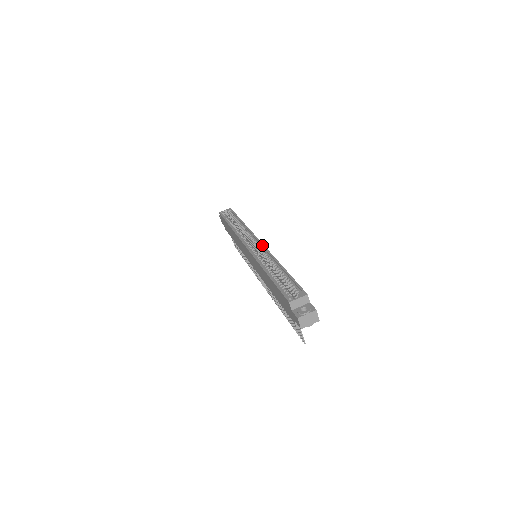
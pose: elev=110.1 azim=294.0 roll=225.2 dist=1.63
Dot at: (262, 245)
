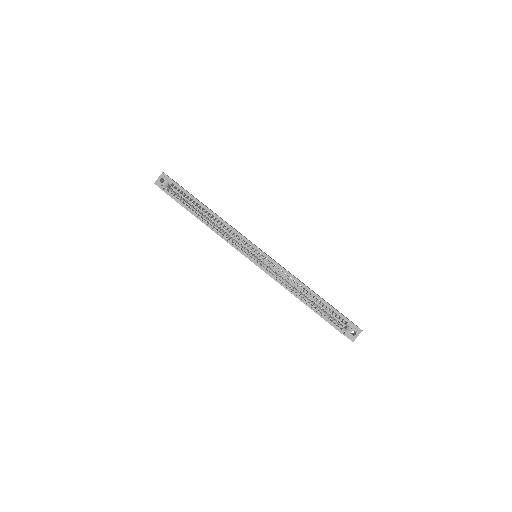
Dot at: (269, 258)
